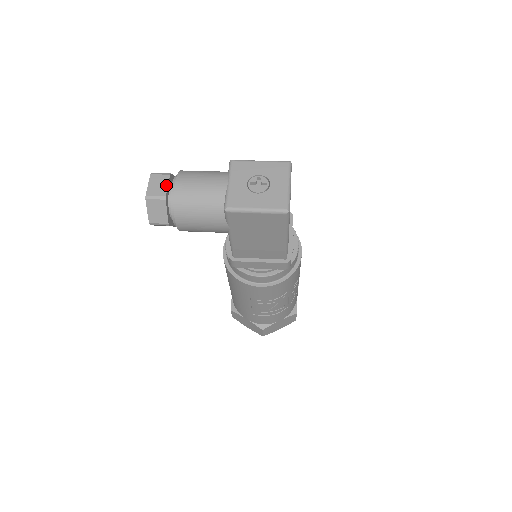
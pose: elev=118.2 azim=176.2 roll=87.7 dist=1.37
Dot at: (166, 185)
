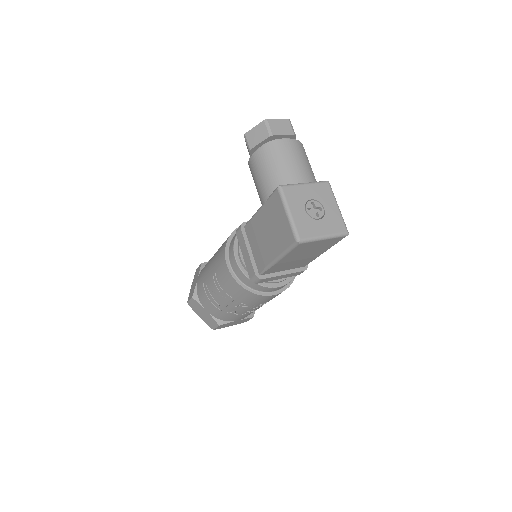
Dot at: (283, 133)
